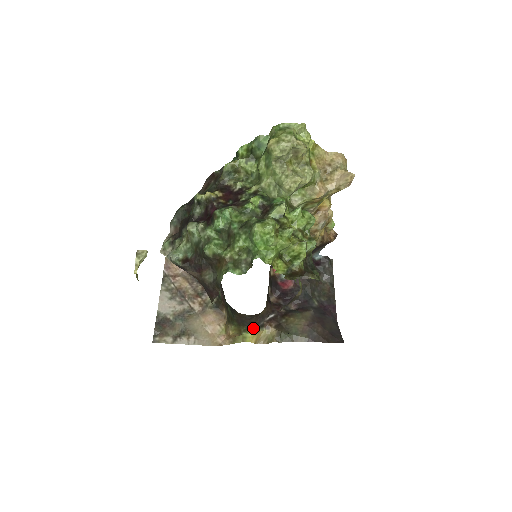
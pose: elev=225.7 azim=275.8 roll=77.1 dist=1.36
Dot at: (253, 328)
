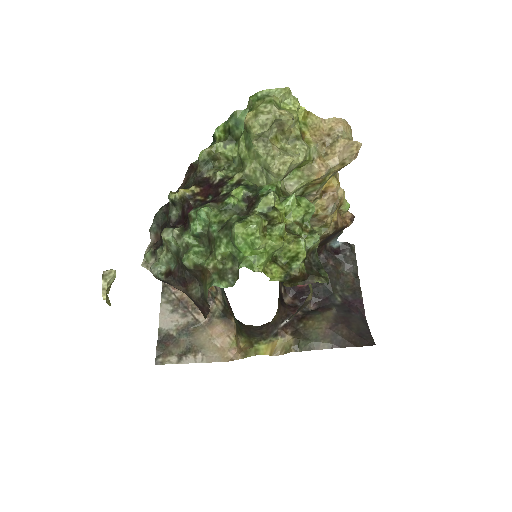
Dot at: (265, 338)
